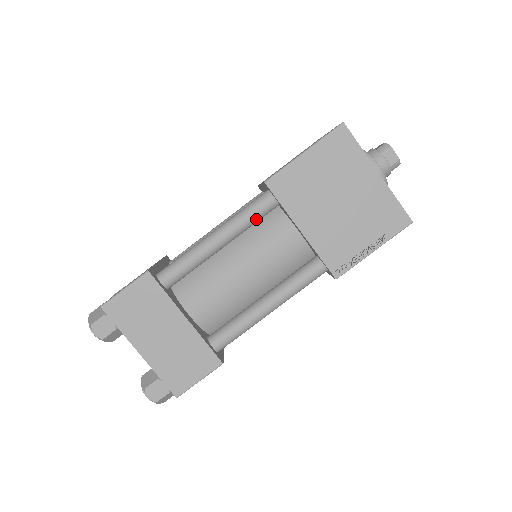
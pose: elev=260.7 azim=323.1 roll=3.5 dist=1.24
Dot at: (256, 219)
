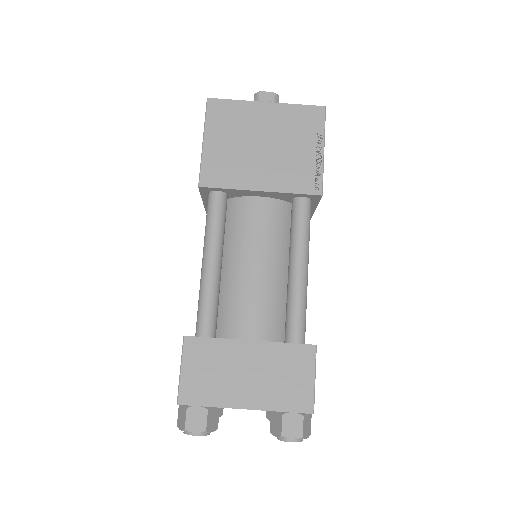
Dot at: (222, 219)
